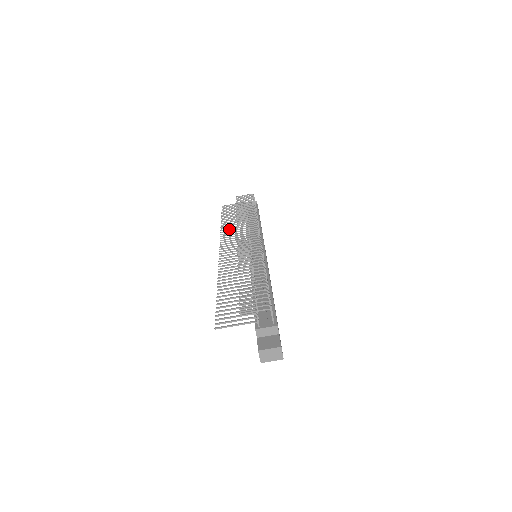
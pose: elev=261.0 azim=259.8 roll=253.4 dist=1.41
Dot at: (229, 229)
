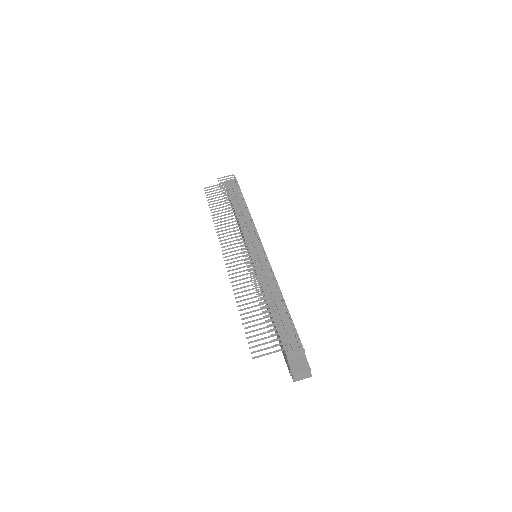
Dot at: (223, 224)
